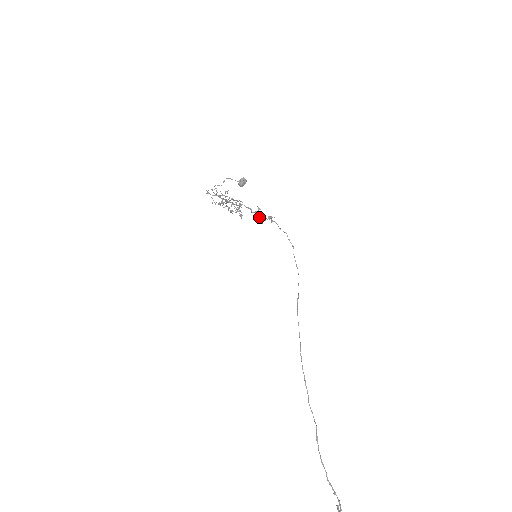
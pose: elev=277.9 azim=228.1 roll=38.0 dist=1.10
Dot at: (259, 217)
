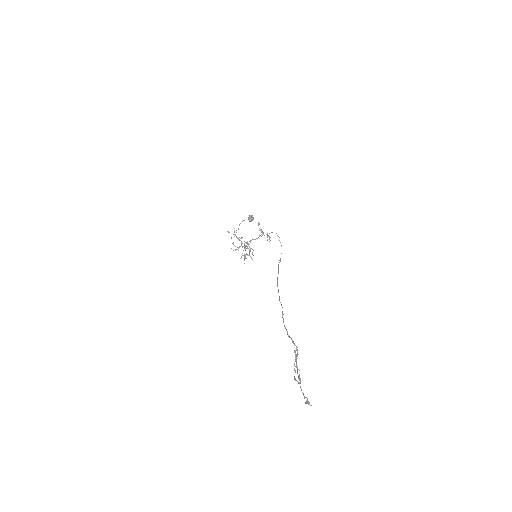
Dot at: (259, 230)
